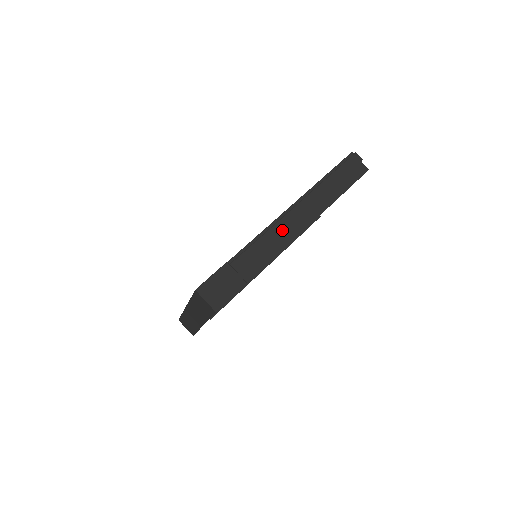
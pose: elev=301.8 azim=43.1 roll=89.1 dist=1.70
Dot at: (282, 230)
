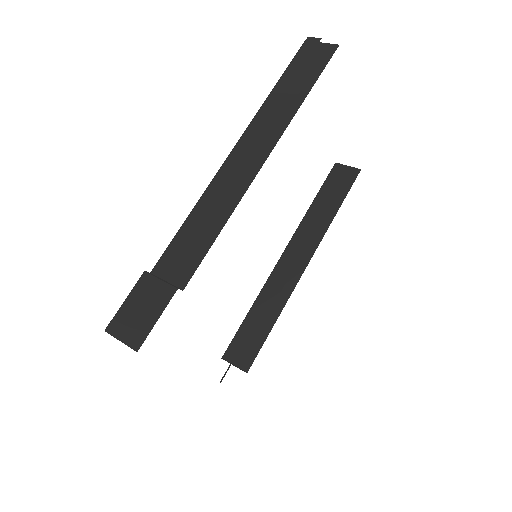
Dot at: (220, 190)
